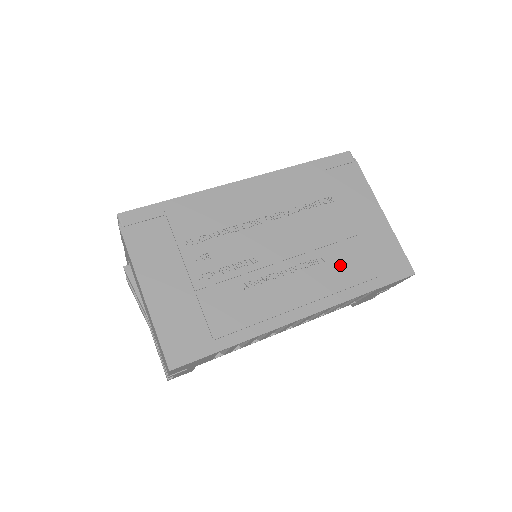
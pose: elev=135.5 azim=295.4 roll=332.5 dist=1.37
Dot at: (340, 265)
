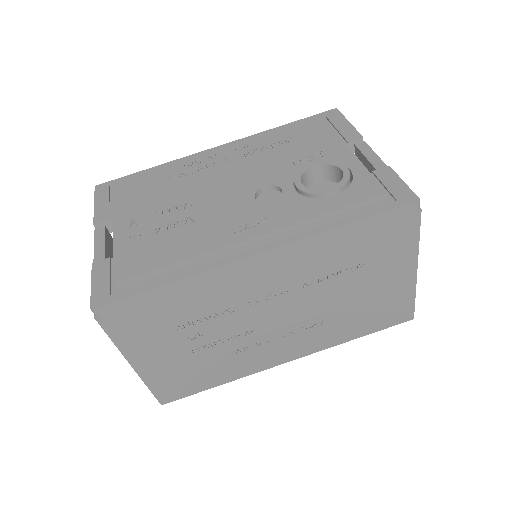
Dot at: (341, 324)
